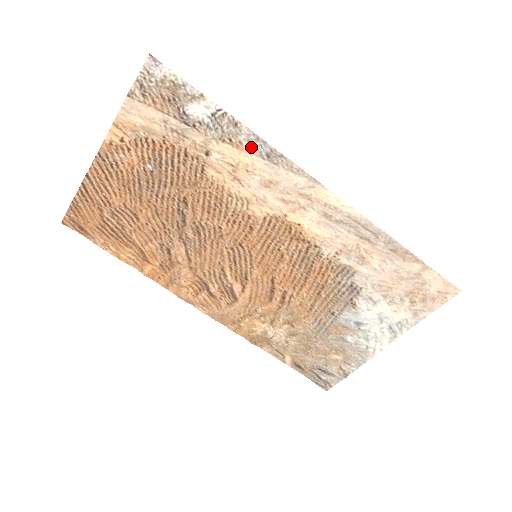
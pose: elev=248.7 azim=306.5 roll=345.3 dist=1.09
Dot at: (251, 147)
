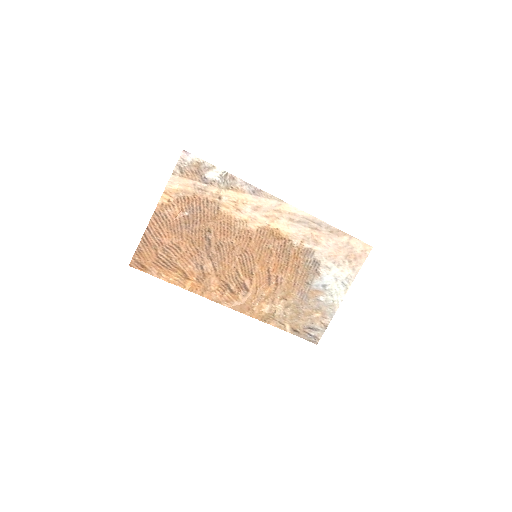
Dot at: (244, 189)
